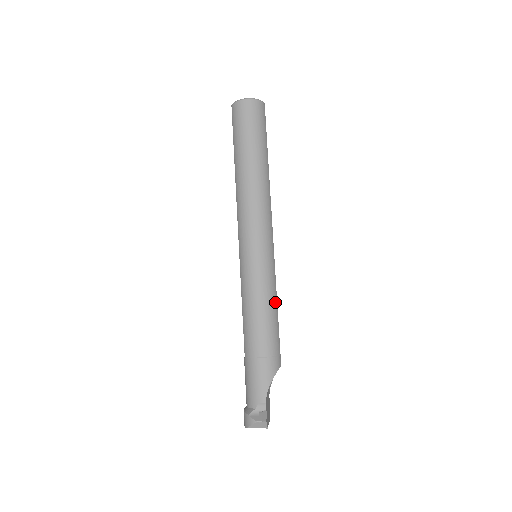
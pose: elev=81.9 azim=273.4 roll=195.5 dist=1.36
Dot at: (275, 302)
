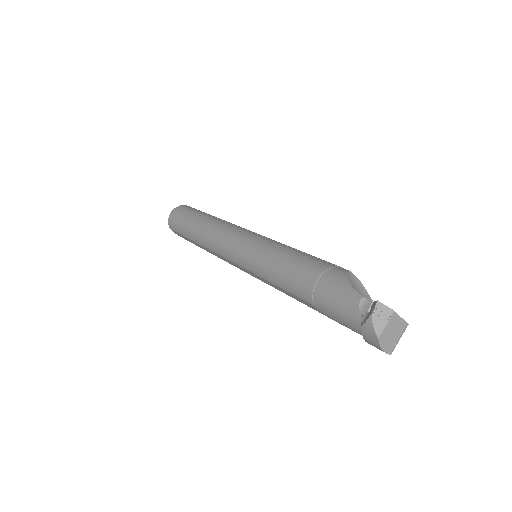
Dot at: (293, 249)
